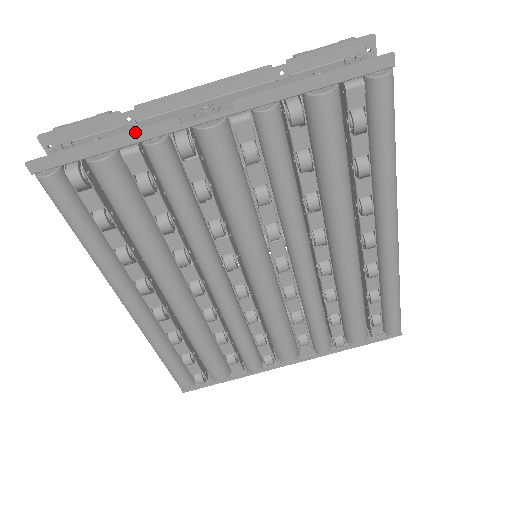
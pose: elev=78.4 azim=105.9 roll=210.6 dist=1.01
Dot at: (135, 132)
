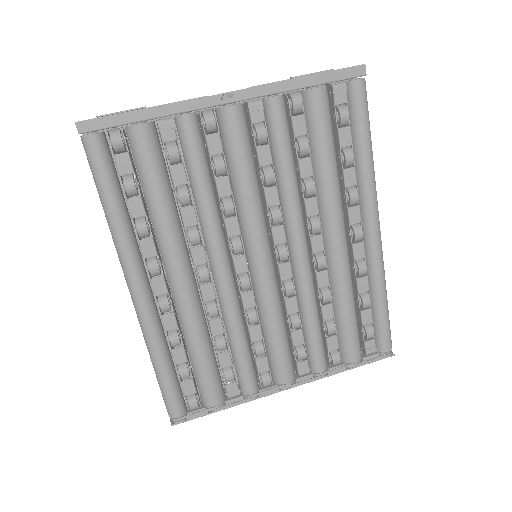
Dot at: (171, 105)
